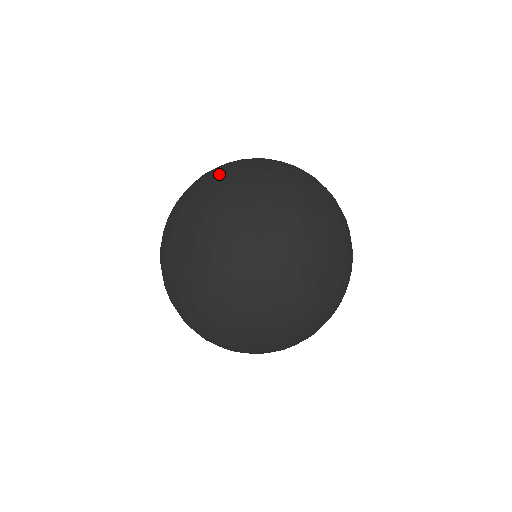
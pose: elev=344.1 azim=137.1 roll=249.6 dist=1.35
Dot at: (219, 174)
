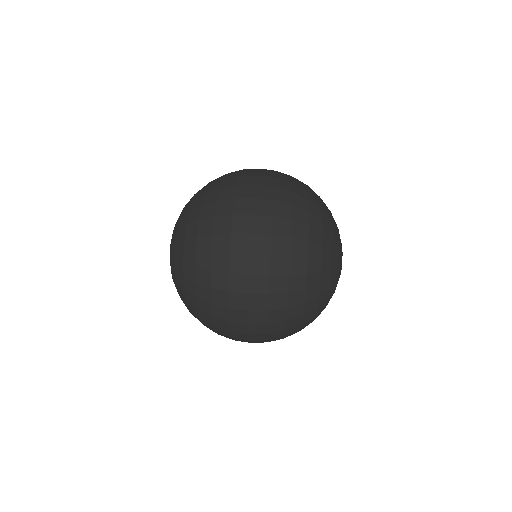
Dot at: (252, 203)
